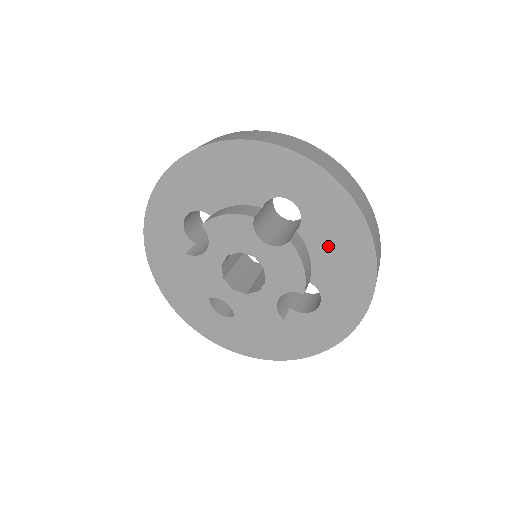
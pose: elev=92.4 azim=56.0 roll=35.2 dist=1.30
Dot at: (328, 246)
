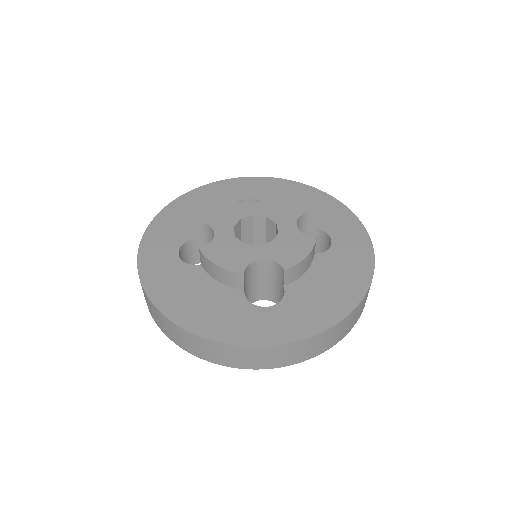
Dot at: occluded
